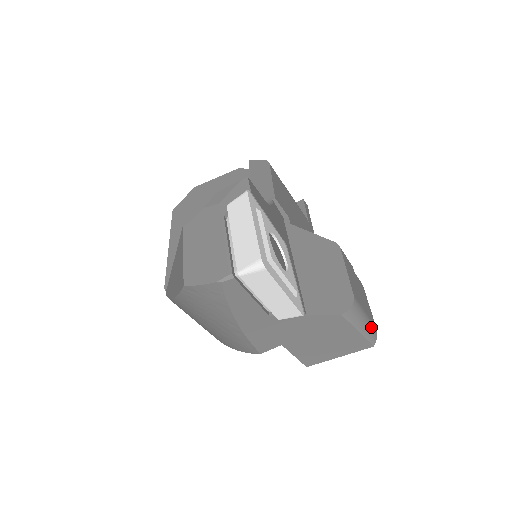
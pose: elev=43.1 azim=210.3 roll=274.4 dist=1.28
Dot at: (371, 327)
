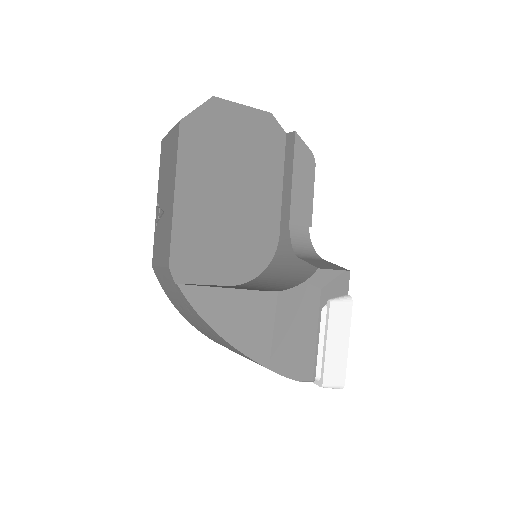
Dot at: occluded
